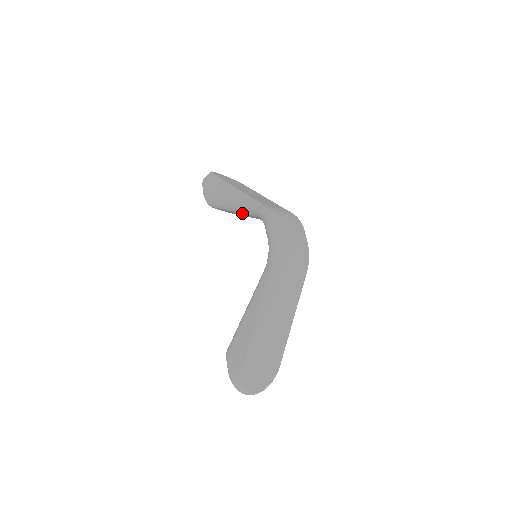
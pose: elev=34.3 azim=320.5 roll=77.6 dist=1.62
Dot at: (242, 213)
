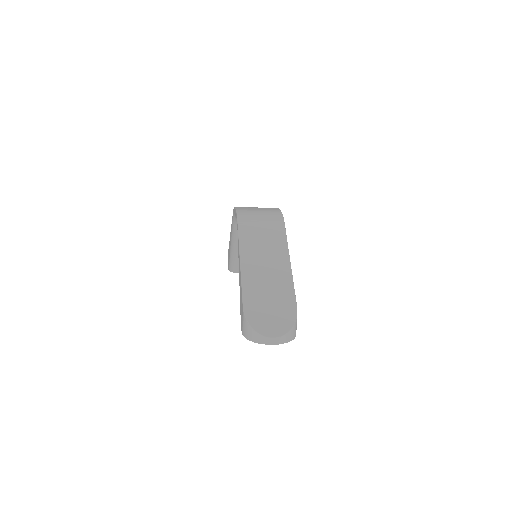
Dot at: occluded
